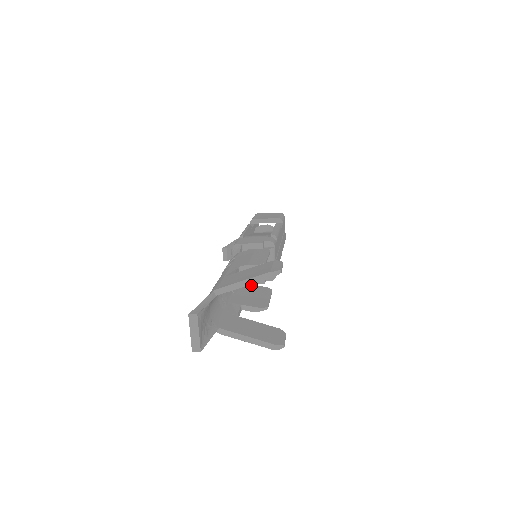
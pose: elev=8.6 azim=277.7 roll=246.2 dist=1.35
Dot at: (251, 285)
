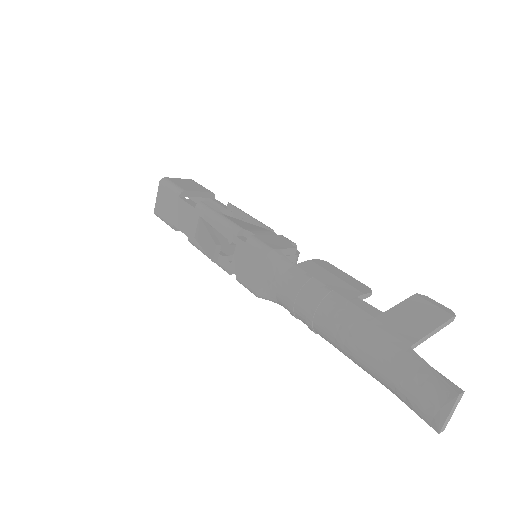
Dot at: occluded
